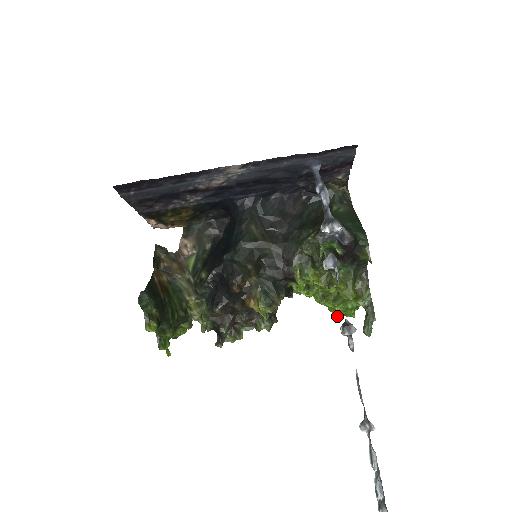
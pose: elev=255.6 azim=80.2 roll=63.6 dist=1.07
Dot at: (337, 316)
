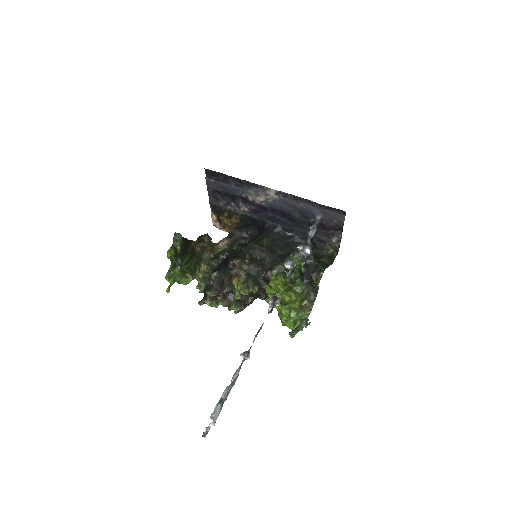
Dot at: (281, 321)
